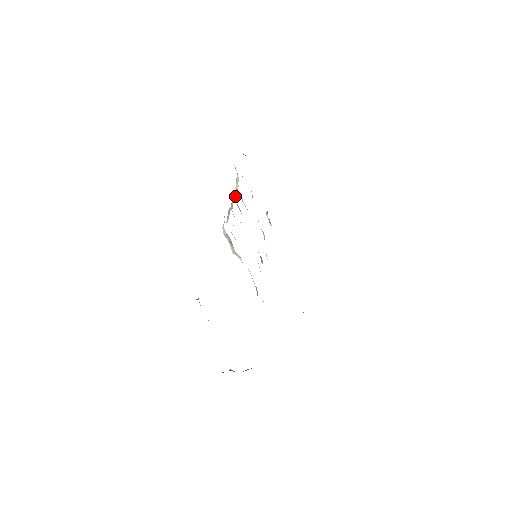
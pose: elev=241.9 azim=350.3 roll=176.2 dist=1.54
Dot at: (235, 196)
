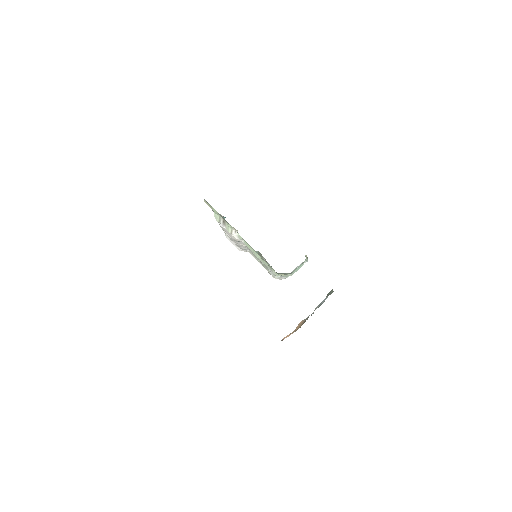
Dot at: occluded
